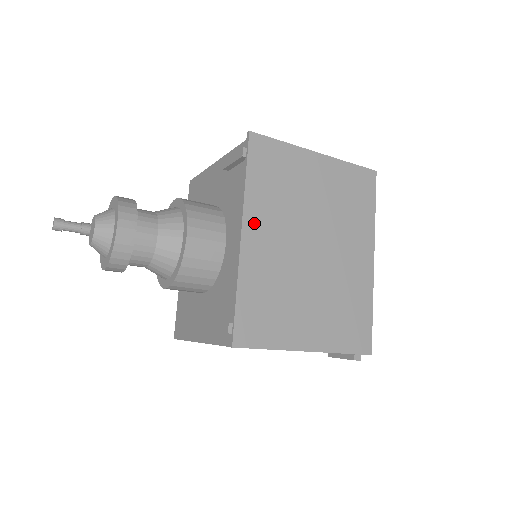
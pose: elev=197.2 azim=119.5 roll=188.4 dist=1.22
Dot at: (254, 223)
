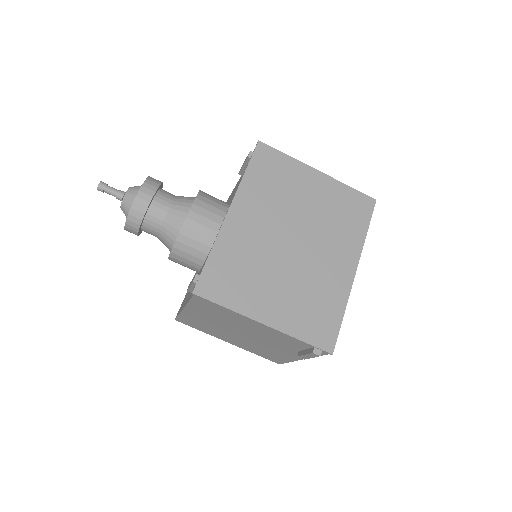
Dot at: (242, 206)
